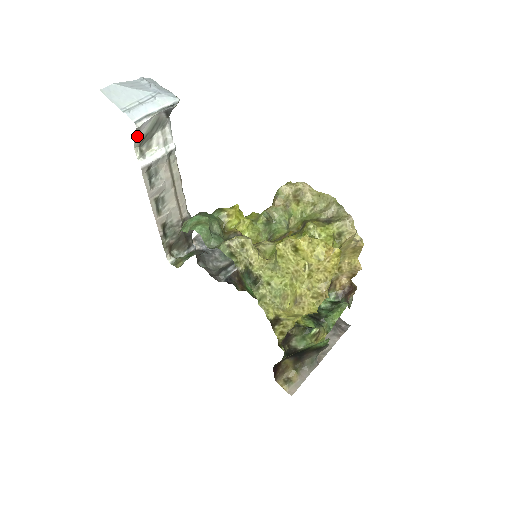
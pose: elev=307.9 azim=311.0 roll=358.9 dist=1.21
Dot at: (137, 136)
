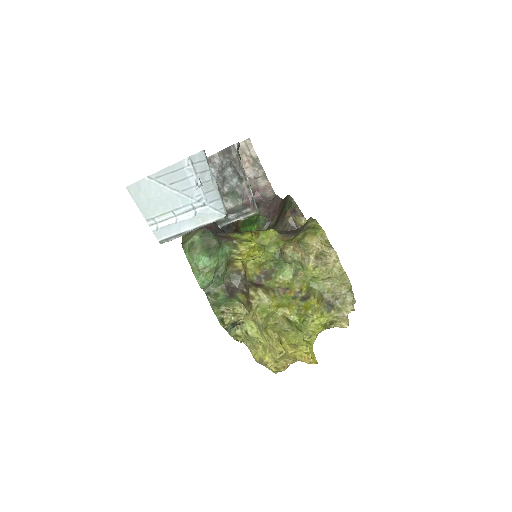
Dot at: occluded
